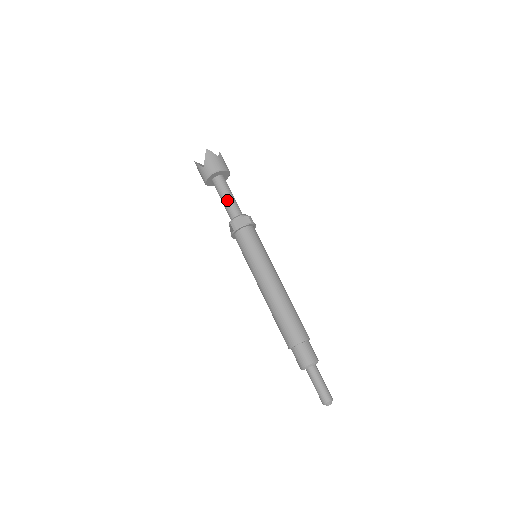
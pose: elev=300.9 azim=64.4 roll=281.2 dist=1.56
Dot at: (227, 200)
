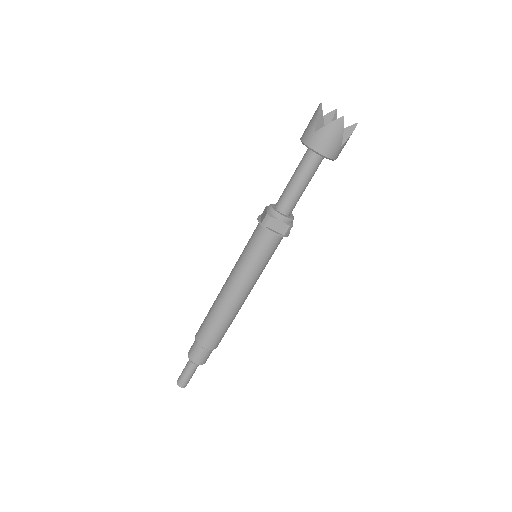
Dot at: (294, 187)
